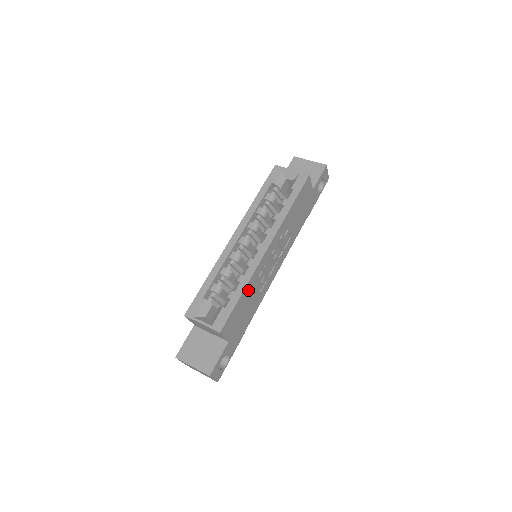
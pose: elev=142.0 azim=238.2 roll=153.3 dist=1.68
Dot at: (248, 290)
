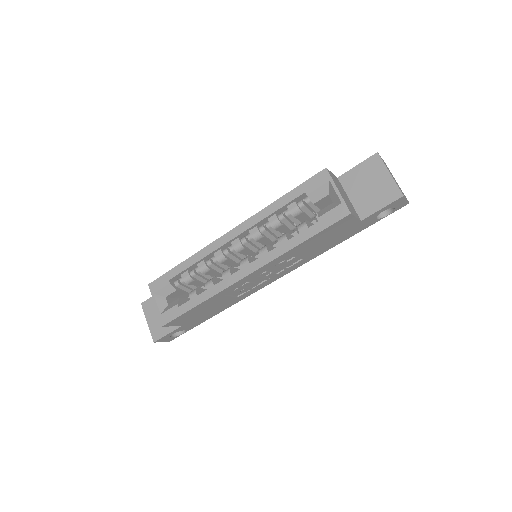
Dot at: (211, 301)
